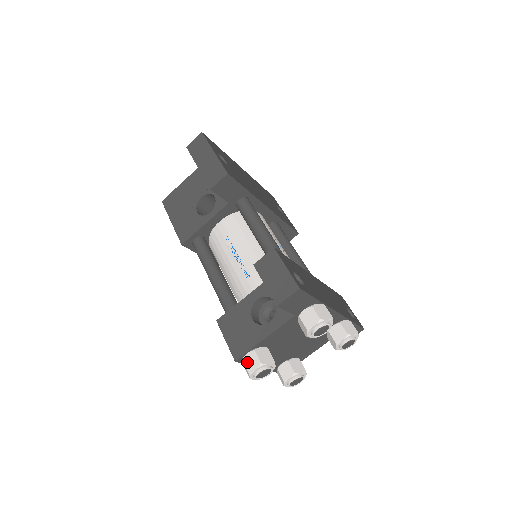
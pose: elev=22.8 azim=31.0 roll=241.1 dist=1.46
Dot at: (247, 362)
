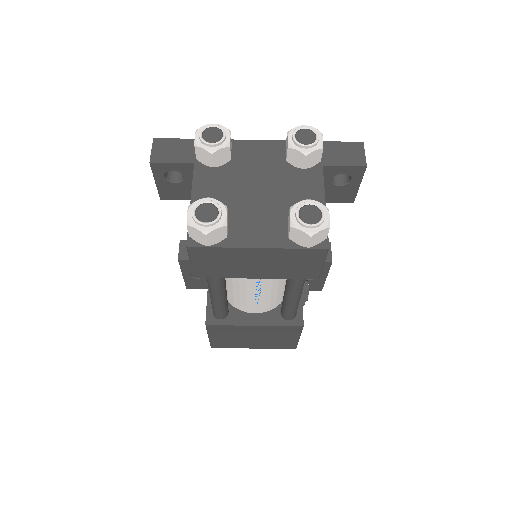
Dot at: occluded
